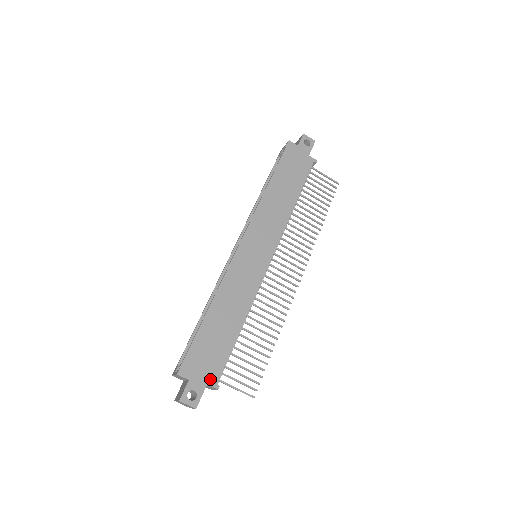
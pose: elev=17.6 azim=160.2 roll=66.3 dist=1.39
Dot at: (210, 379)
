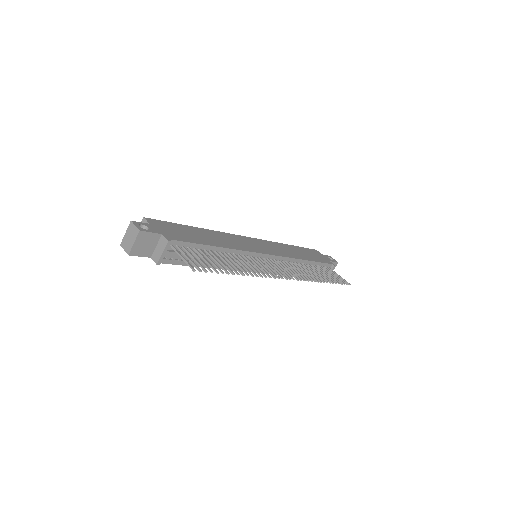
Dot at: (167, 235)
